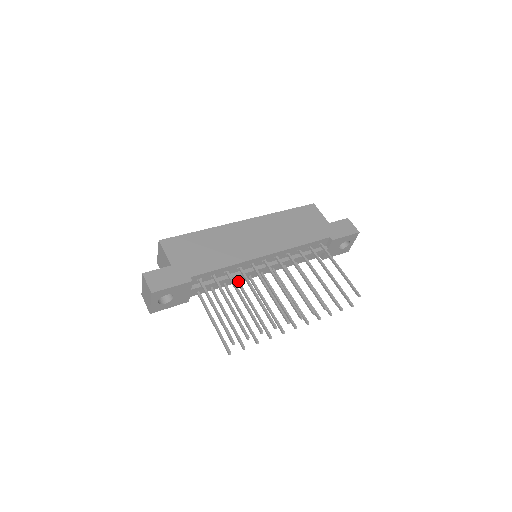
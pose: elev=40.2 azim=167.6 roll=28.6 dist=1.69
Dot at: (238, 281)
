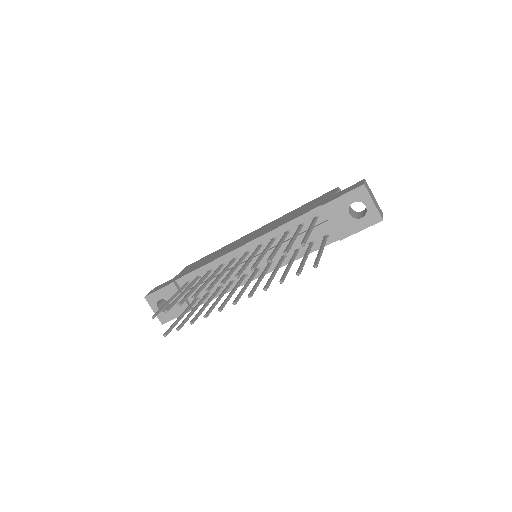
Dot at: (230, 282)
